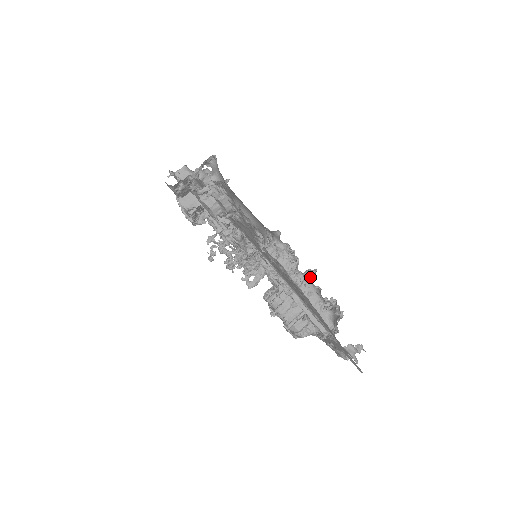
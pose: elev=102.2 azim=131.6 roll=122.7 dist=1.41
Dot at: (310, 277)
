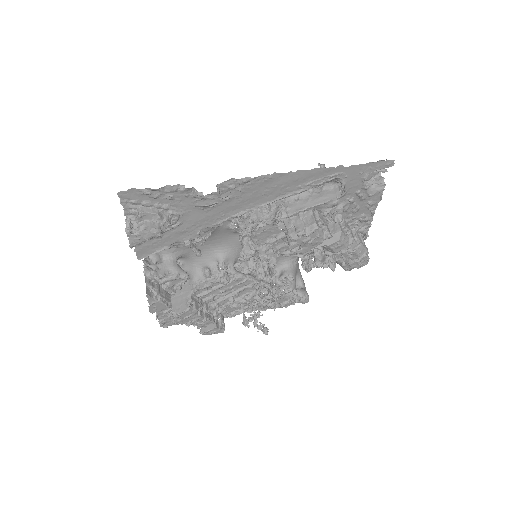
Dot at: occluded
